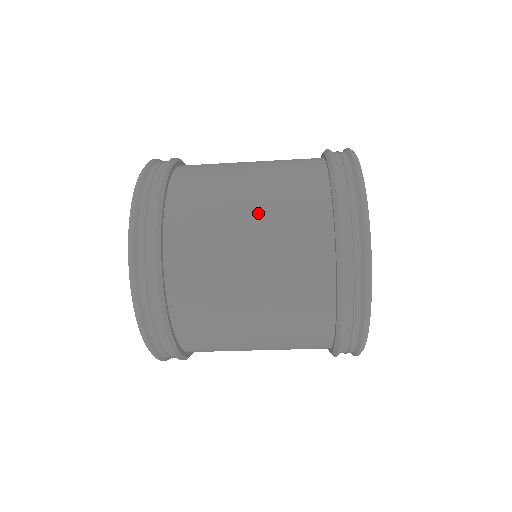
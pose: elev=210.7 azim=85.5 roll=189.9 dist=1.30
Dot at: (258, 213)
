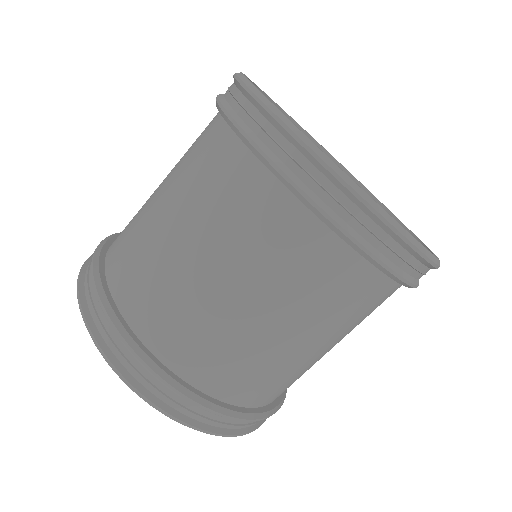
Dot at: occluded
